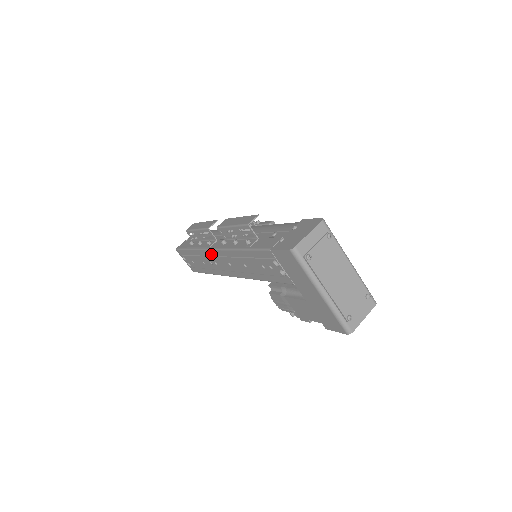
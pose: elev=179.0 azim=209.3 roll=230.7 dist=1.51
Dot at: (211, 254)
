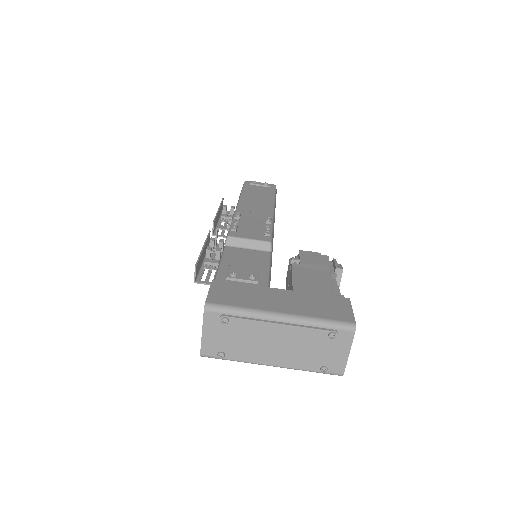
Dot at: occluded
